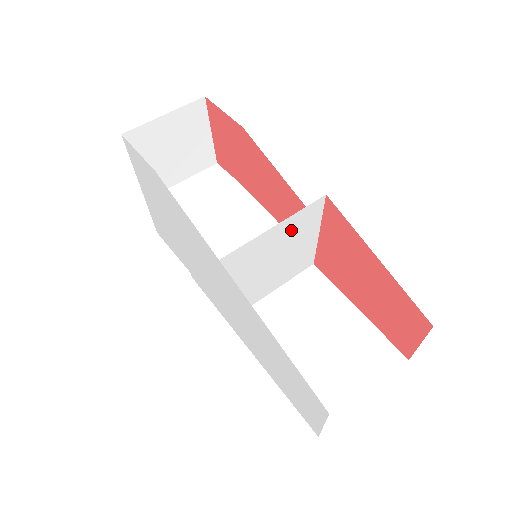
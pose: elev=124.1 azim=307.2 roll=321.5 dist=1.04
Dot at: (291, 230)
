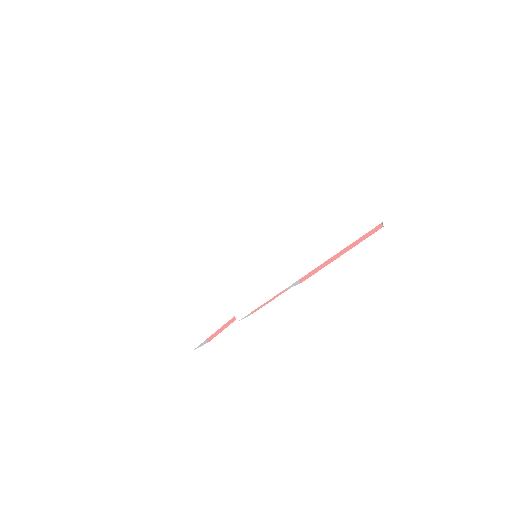
Dot at: occluded
